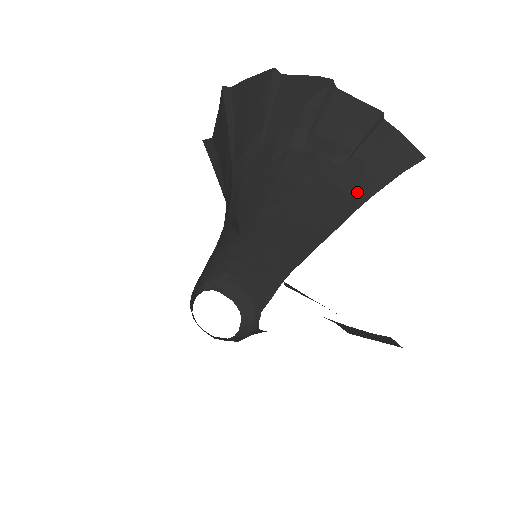
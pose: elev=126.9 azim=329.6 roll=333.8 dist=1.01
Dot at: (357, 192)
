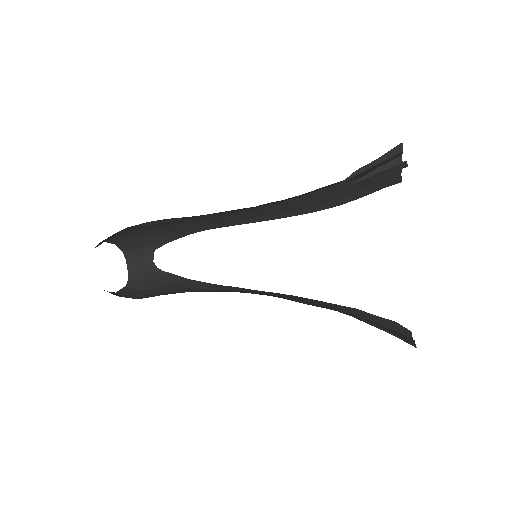
Dot at: (344, 197)
